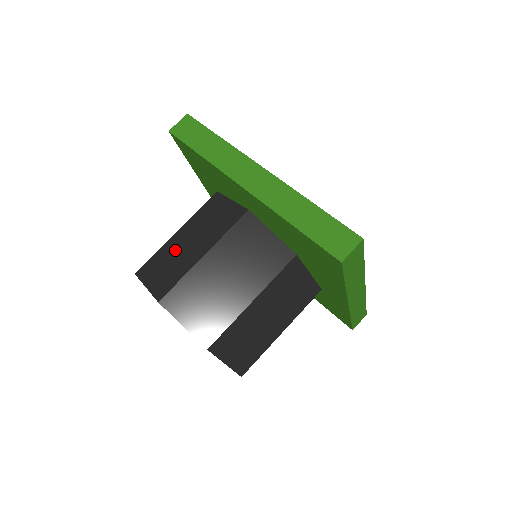
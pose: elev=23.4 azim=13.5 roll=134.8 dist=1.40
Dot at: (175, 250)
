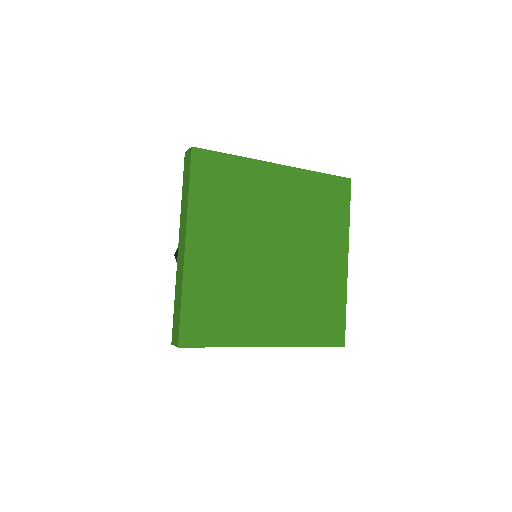
Dot at: occluded
